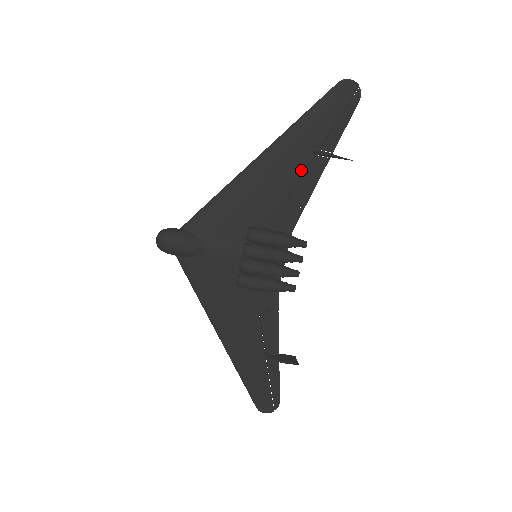
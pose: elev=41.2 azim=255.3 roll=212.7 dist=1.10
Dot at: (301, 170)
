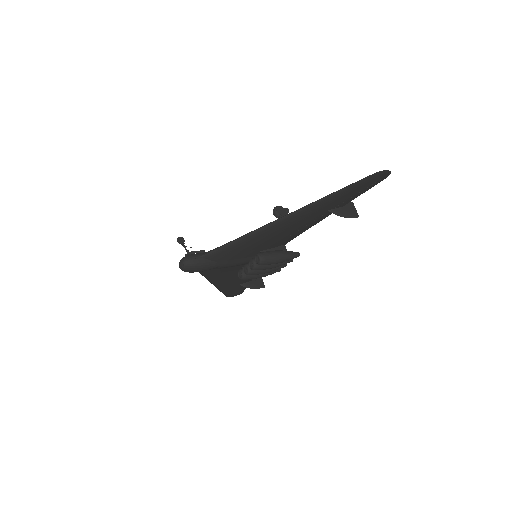
Dot at: (314, 220)
